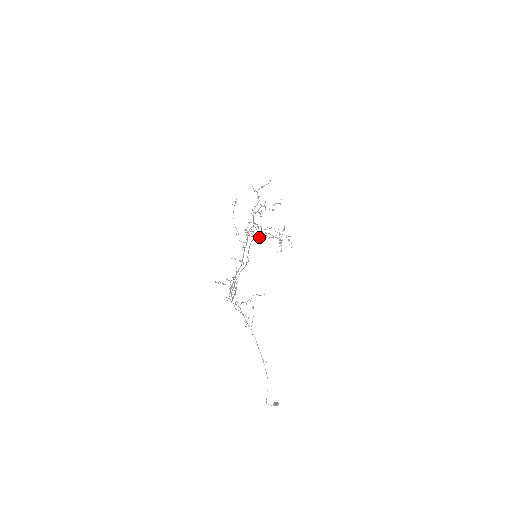
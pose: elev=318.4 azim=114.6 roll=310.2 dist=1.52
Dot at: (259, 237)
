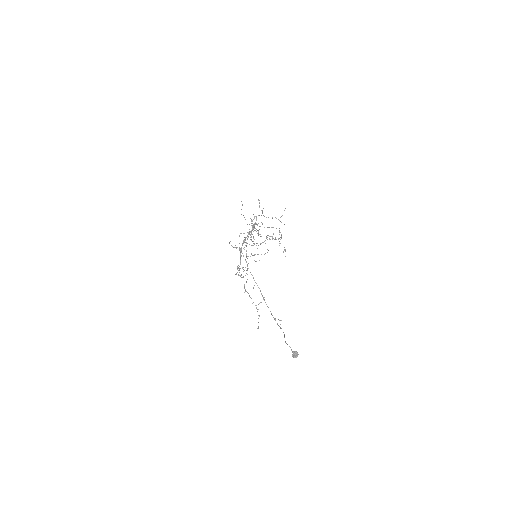
Dot at: (264, 227)
